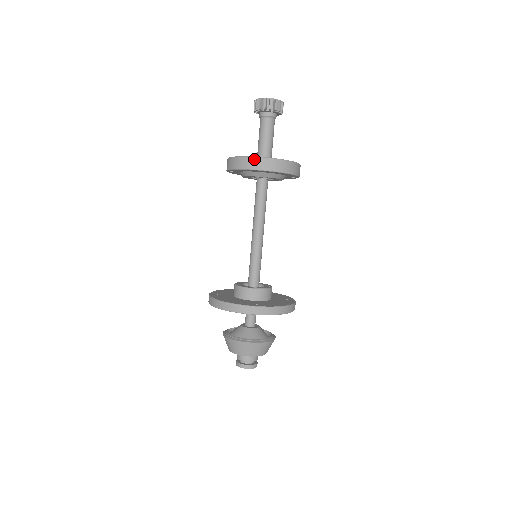
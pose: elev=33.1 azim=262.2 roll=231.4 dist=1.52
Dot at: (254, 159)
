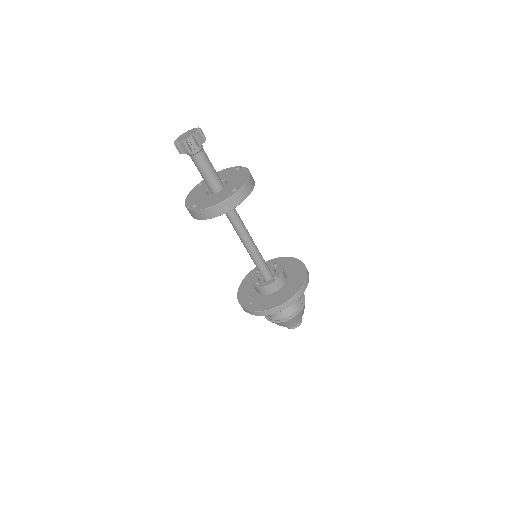
Dot at: occluded
